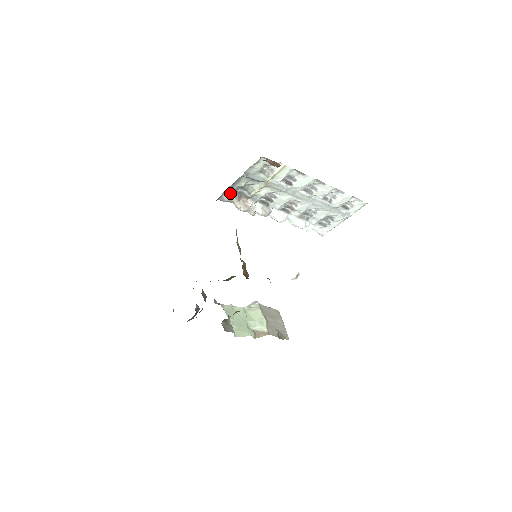
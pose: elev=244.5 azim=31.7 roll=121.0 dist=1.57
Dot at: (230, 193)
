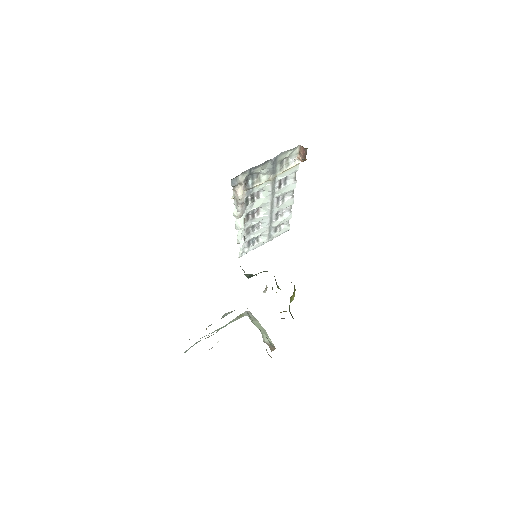
Dot at: (243, 176)
